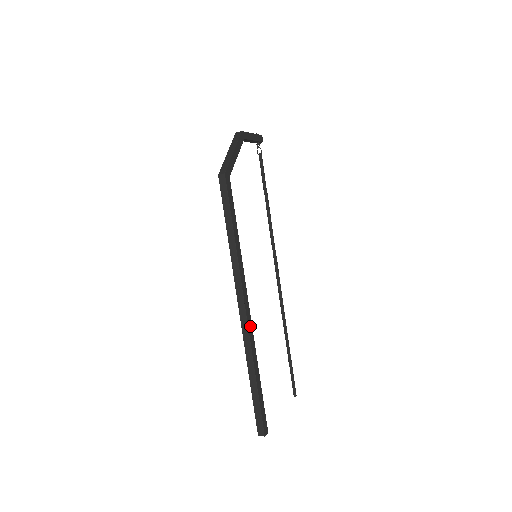
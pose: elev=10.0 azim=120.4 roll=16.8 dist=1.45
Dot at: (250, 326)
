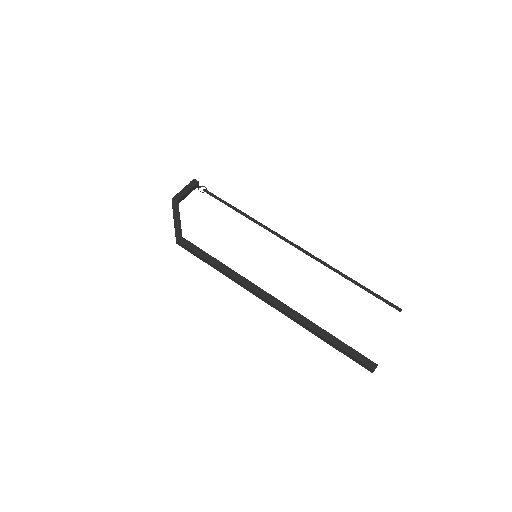
Dot at: (286, 308)
